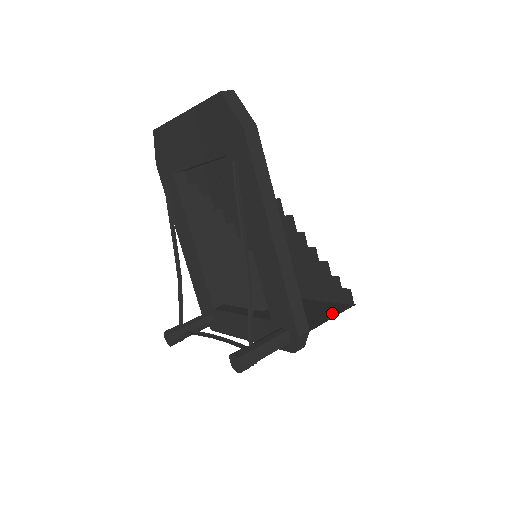
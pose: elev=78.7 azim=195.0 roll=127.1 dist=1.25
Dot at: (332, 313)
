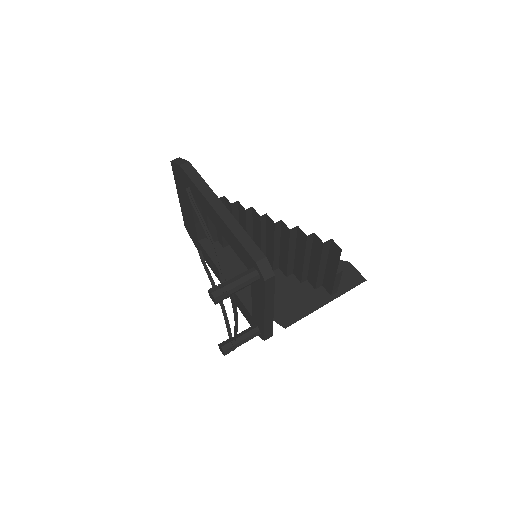
Dot at: occluded
